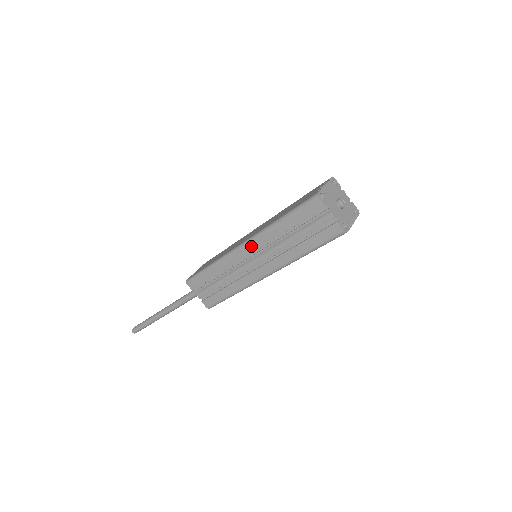
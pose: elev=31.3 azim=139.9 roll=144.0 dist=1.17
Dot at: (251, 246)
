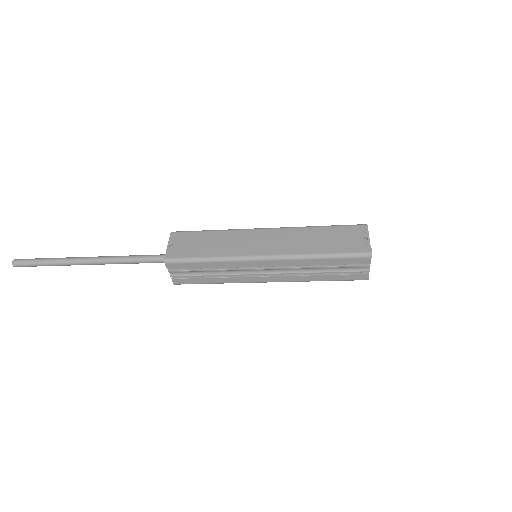
Dot at: (275, 262)
